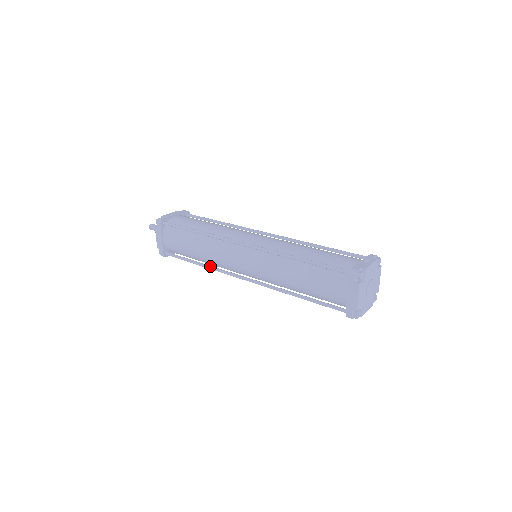
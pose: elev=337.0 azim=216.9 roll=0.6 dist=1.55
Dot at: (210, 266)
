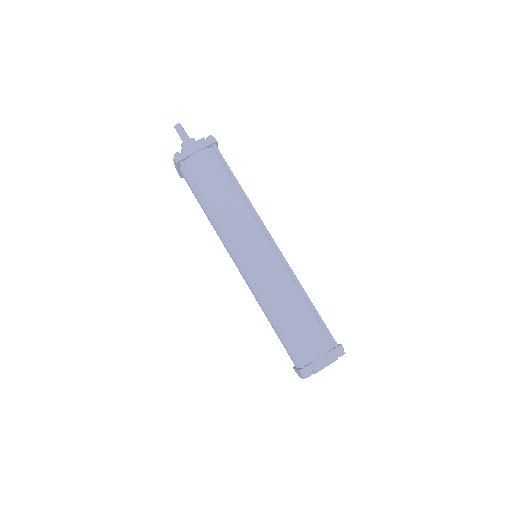
Dot at: (218, 219)
